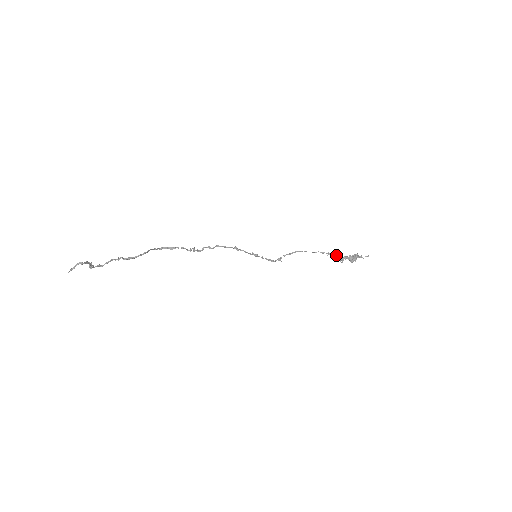
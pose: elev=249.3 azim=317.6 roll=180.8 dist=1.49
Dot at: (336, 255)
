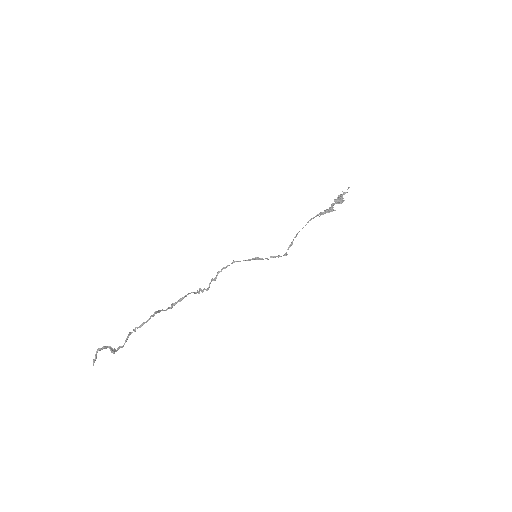
Dot at: (325, 210)
